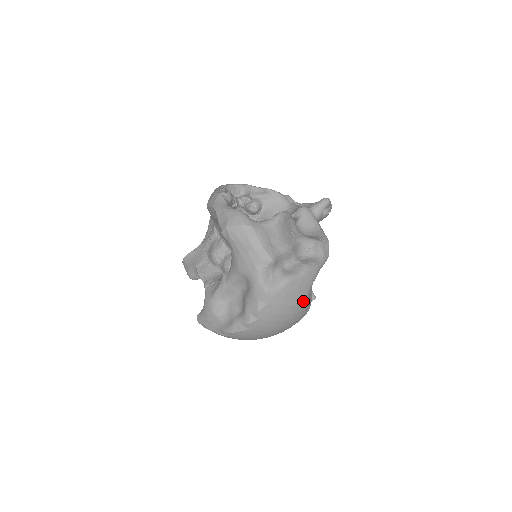
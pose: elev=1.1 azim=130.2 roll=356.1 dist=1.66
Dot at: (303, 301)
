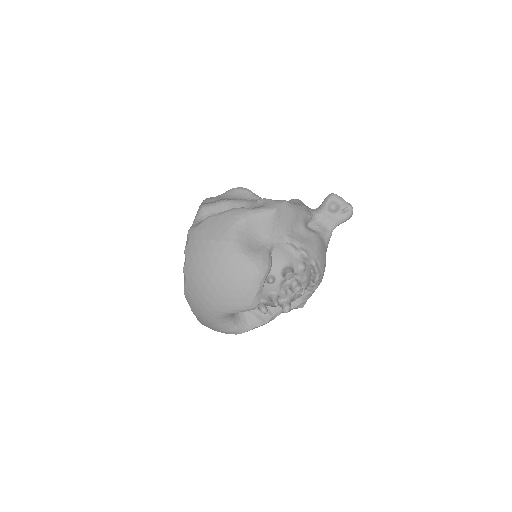
Dot at: (224, 238)
